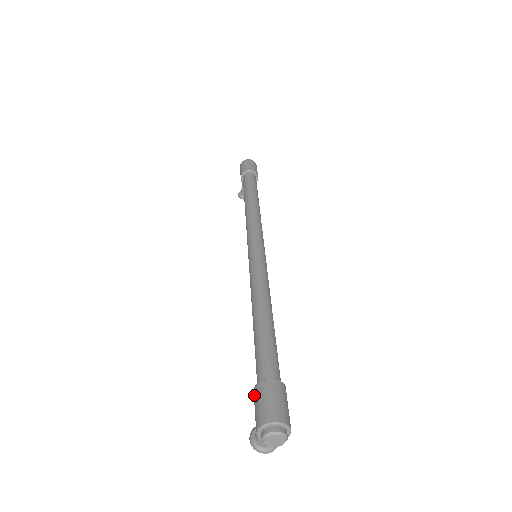
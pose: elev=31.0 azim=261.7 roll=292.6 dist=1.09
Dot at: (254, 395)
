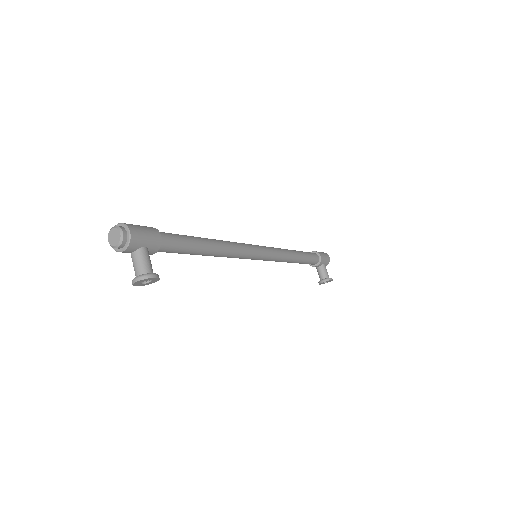
Dot at: occluded
